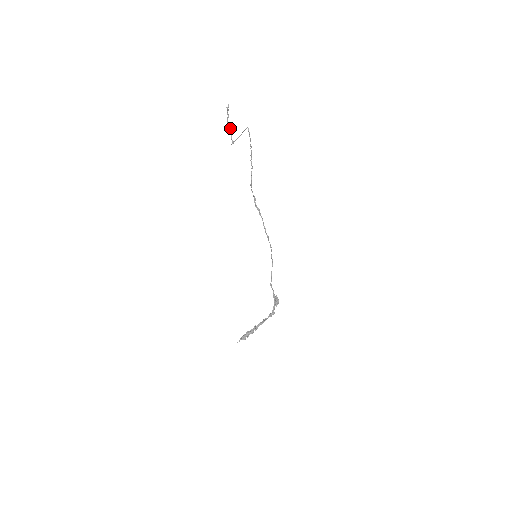
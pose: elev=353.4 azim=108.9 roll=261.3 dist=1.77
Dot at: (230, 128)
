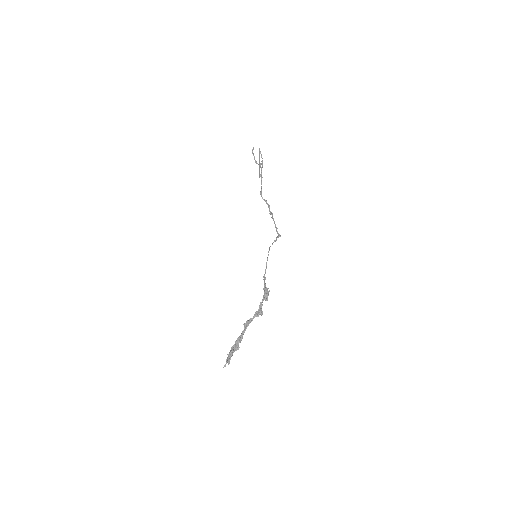
Dot at: occluded
